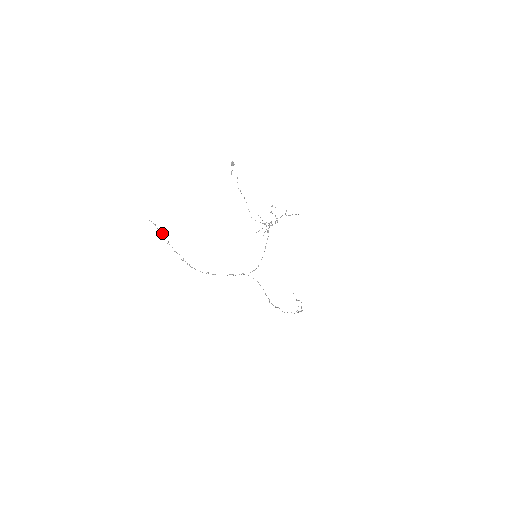
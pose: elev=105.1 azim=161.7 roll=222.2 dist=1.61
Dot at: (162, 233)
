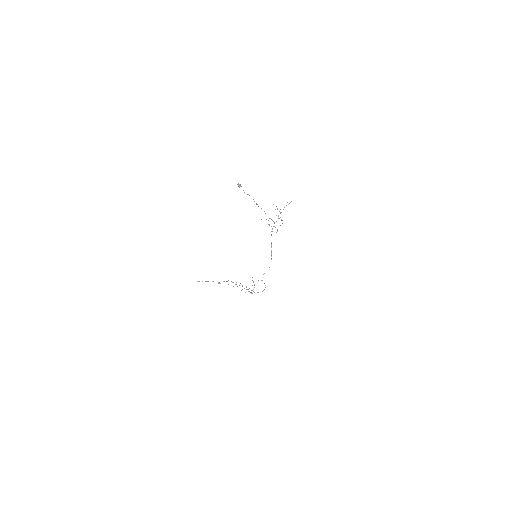
Dot at: occluded
